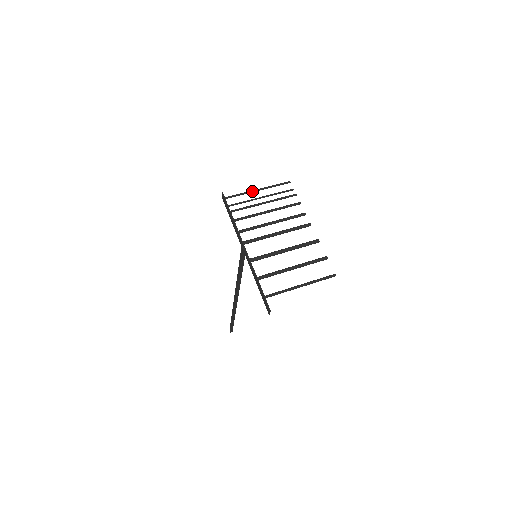
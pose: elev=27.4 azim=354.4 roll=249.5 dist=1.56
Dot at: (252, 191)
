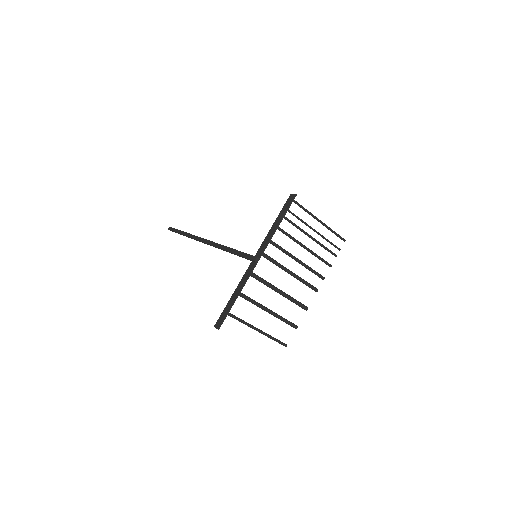
Dot at: (315, 217)
